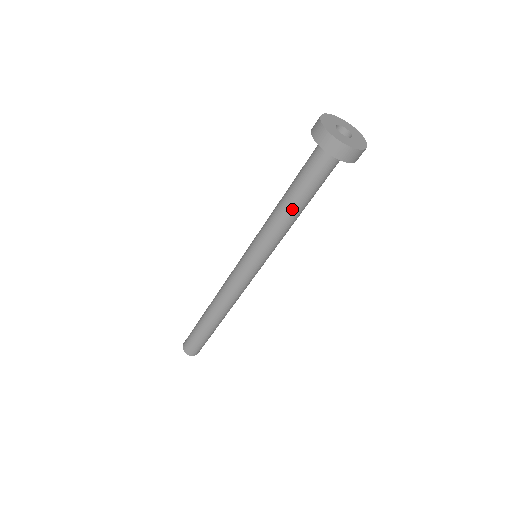
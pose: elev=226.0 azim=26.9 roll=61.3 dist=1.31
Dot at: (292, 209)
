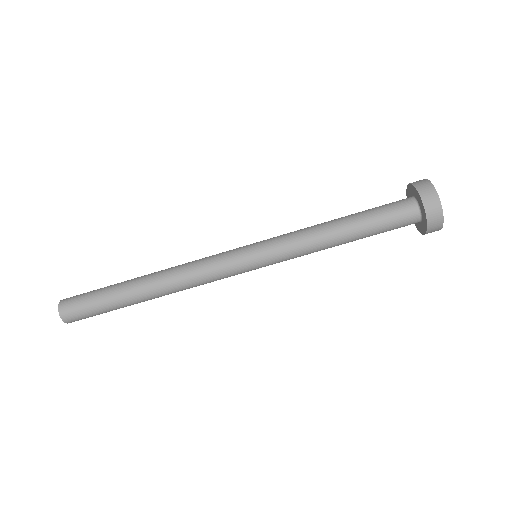
Dot at: (339, 225)
